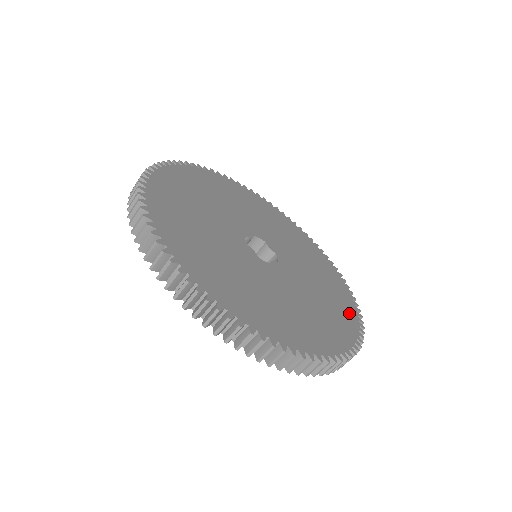
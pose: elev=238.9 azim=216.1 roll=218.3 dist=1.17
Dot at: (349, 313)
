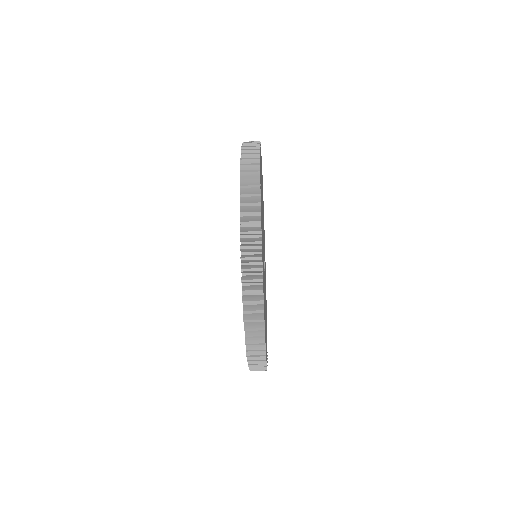
Dot at: occluded
